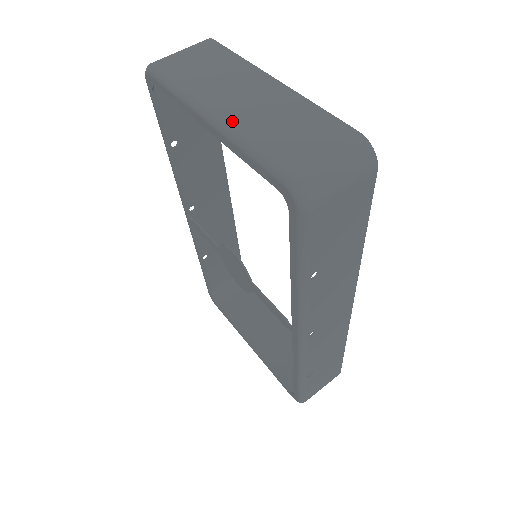
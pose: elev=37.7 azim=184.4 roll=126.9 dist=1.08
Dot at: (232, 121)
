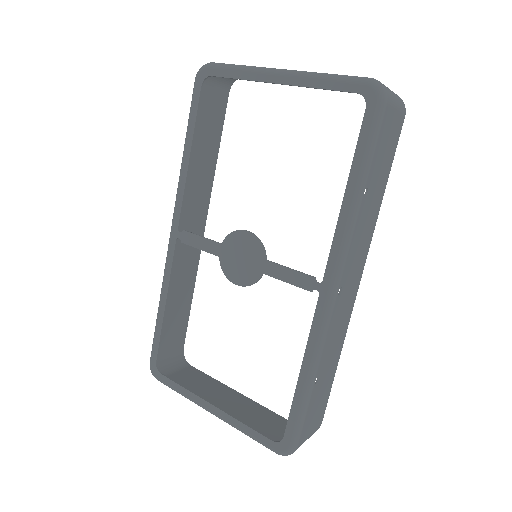
Dot at: (303, 71)
